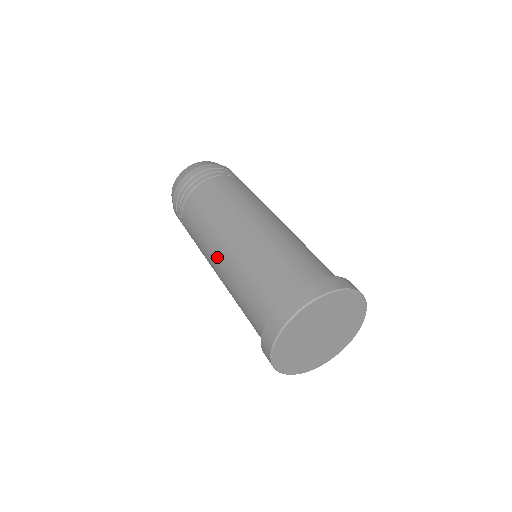
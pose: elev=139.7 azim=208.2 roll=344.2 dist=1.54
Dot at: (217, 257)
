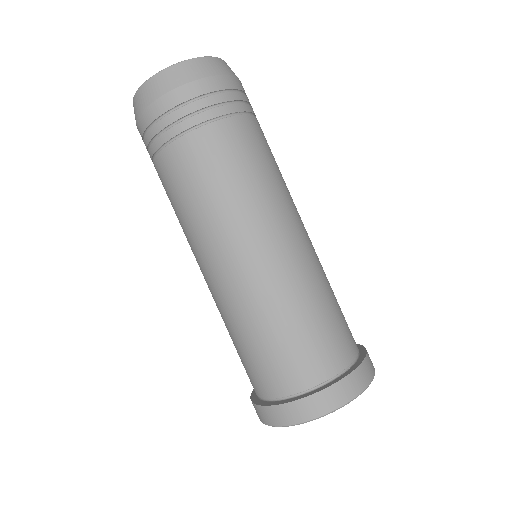
Dot at: occluded
